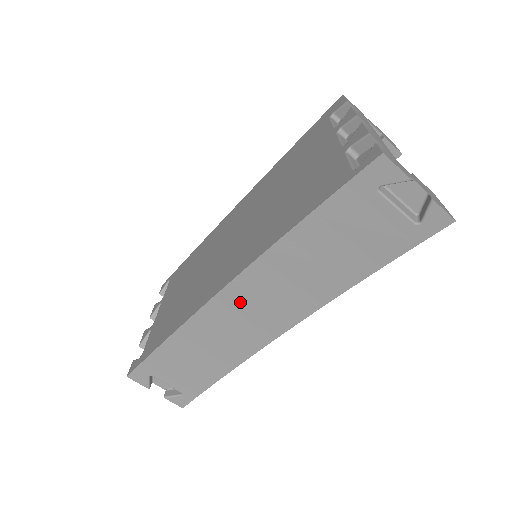
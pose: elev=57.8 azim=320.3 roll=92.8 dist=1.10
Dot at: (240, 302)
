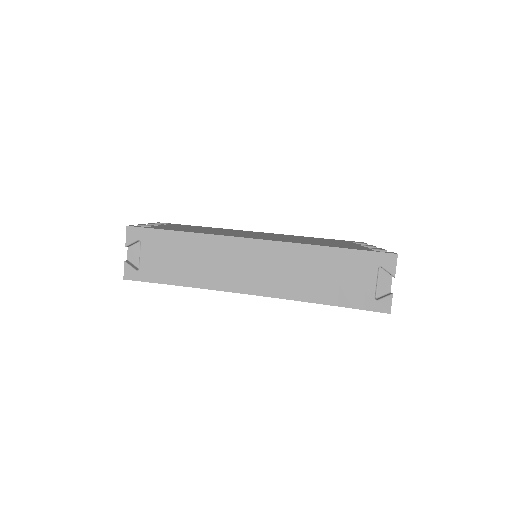
Dot at: (252, 254)
